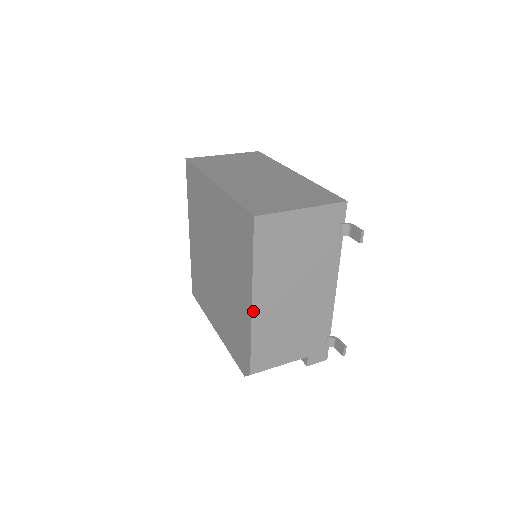
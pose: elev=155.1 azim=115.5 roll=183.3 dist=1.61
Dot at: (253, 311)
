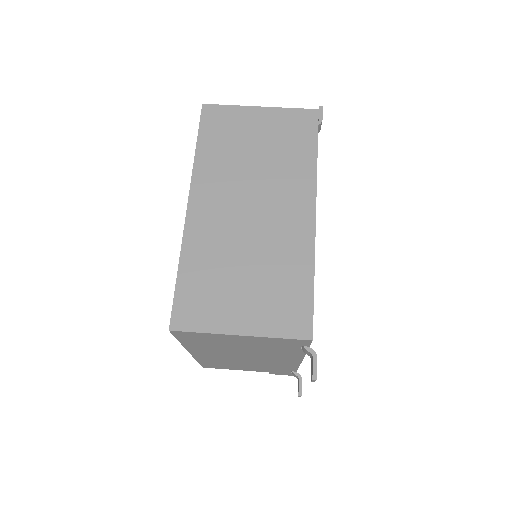
Dot at: (193, 355)
